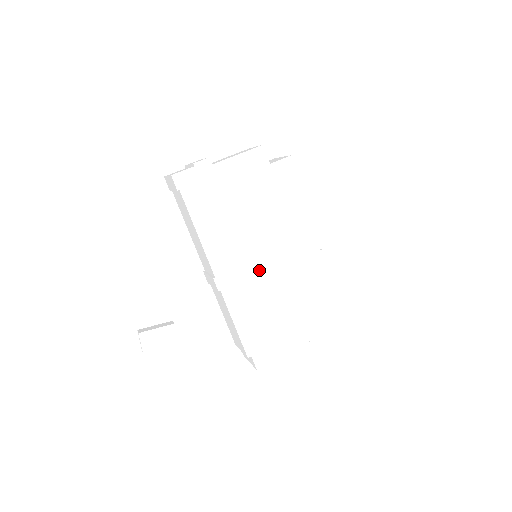
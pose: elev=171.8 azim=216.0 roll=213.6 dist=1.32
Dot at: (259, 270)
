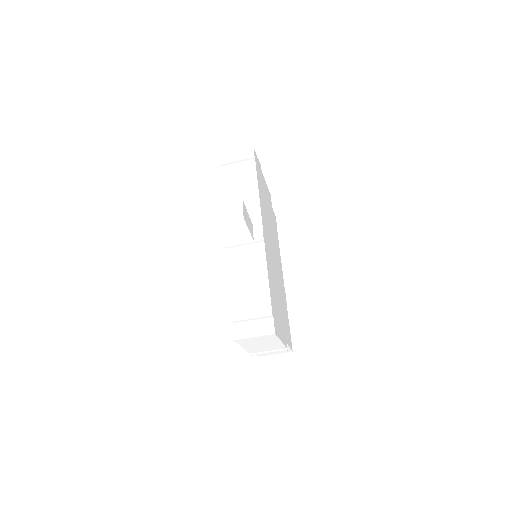
Dot at: (272, 257)
